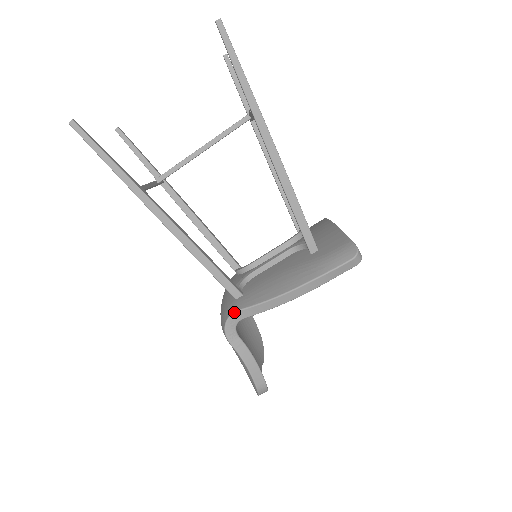
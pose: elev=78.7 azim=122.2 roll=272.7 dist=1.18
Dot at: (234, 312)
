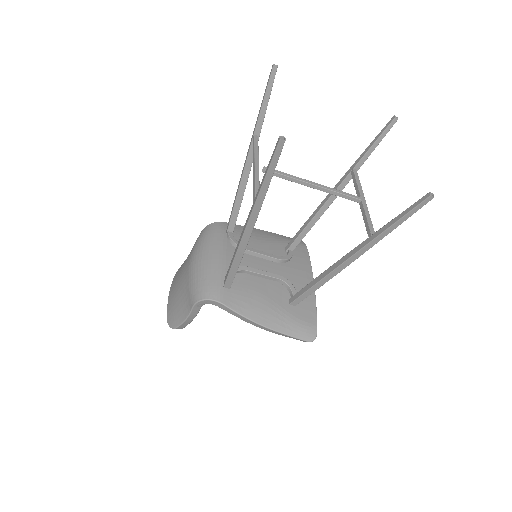
Dot at: (218, 301)
